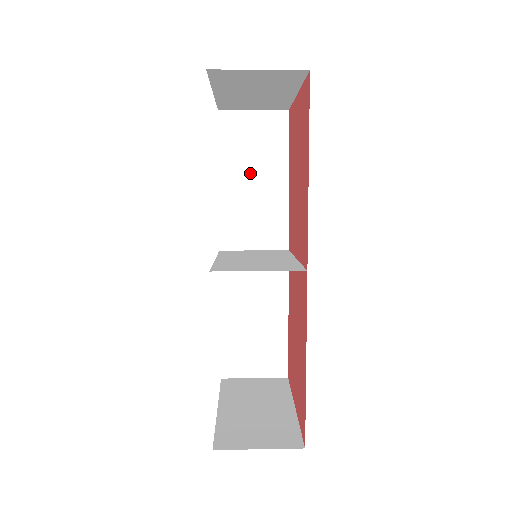
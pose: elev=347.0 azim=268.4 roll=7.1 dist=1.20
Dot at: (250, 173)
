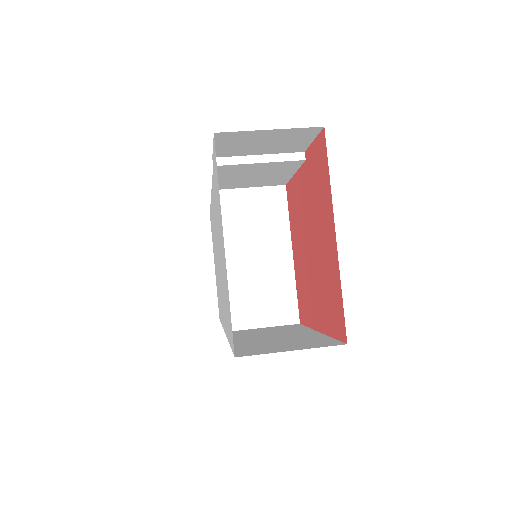
Dot at: (254, 166)
